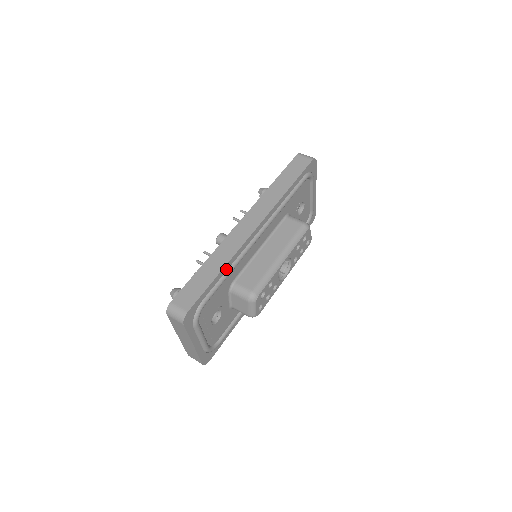
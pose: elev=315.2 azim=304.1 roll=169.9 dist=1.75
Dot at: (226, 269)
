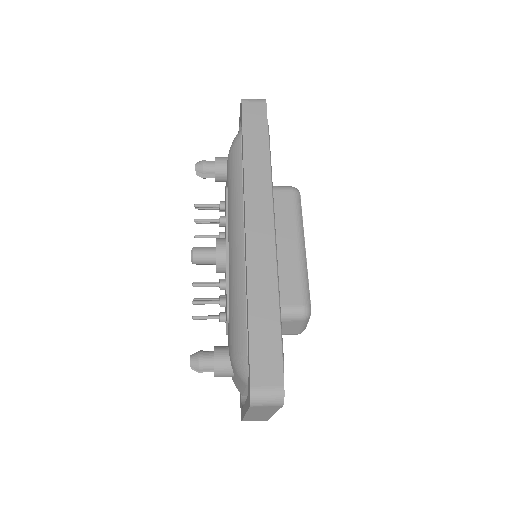
Dot at: occluded
